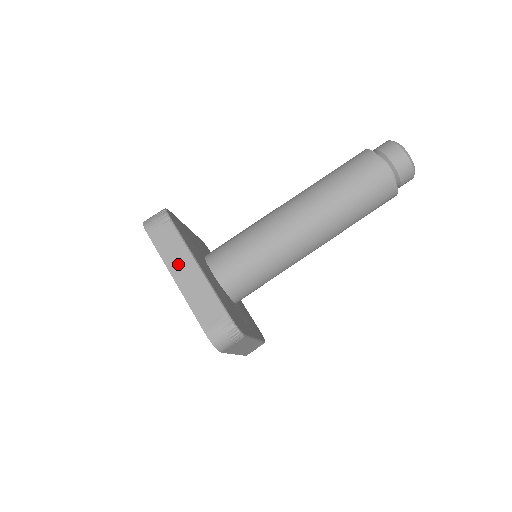
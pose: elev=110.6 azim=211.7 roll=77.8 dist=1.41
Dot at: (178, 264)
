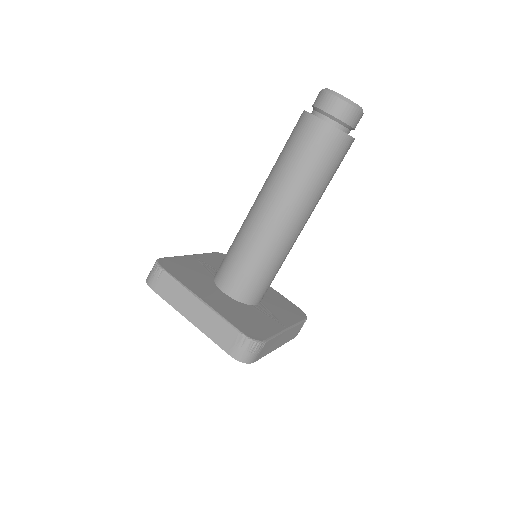
Dot at: (185, 306)
